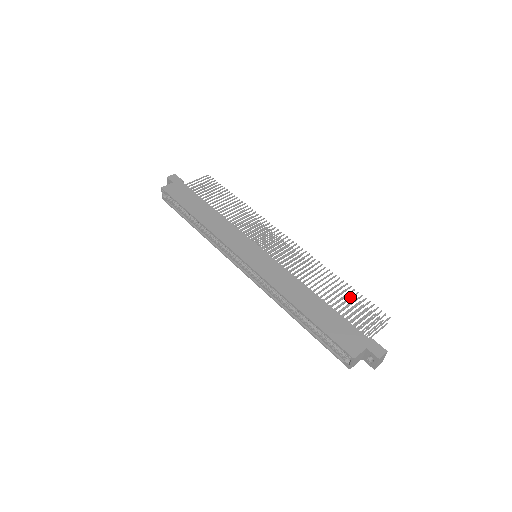
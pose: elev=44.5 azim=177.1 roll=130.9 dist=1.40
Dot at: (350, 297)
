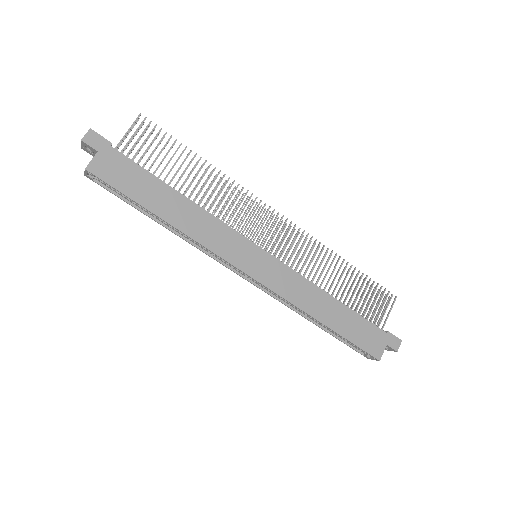
Dot at: (362, 286)
